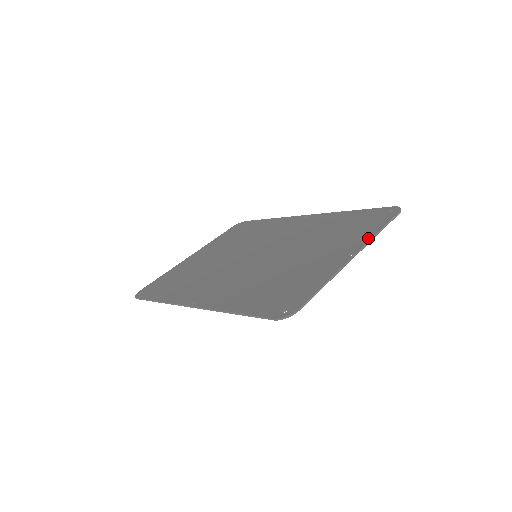
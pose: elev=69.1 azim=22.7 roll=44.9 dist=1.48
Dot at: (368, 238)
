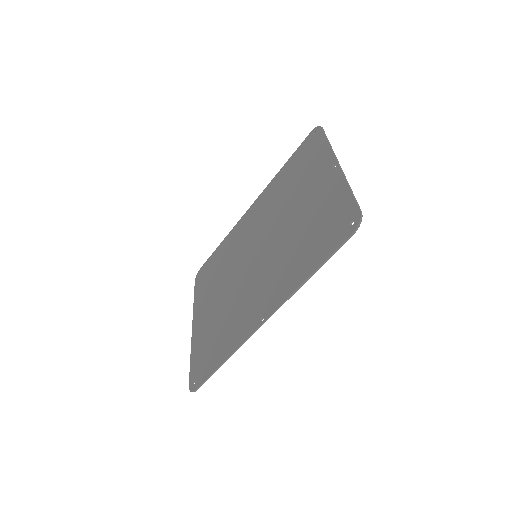
Dot at: (329, 151)
